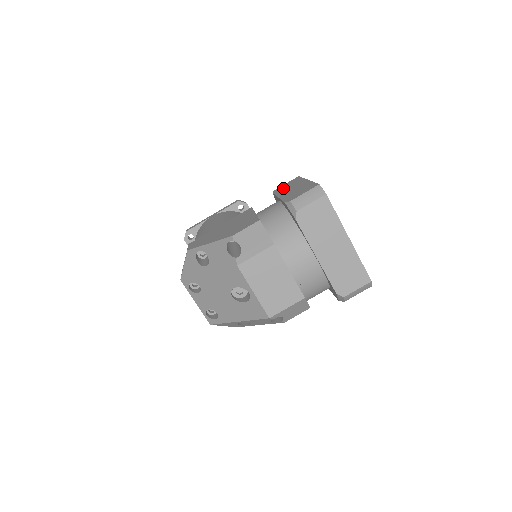
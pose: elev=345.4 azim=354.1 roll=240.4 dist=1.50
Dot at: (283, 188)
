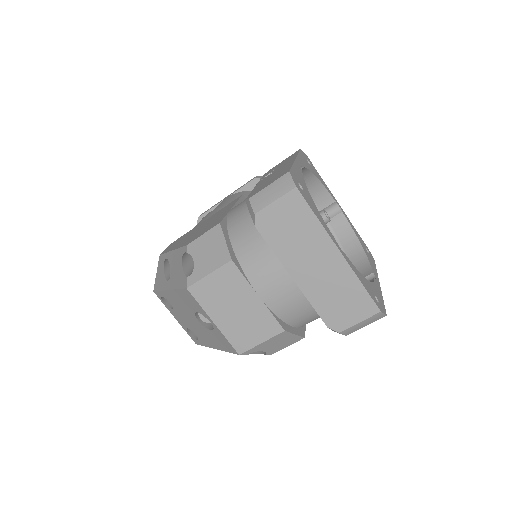
Dot at: (273, 169)
